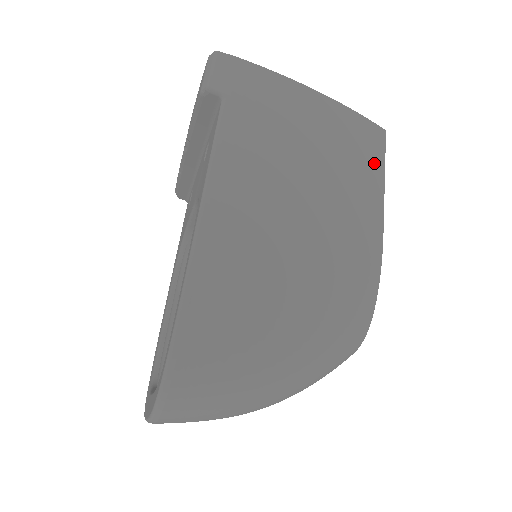
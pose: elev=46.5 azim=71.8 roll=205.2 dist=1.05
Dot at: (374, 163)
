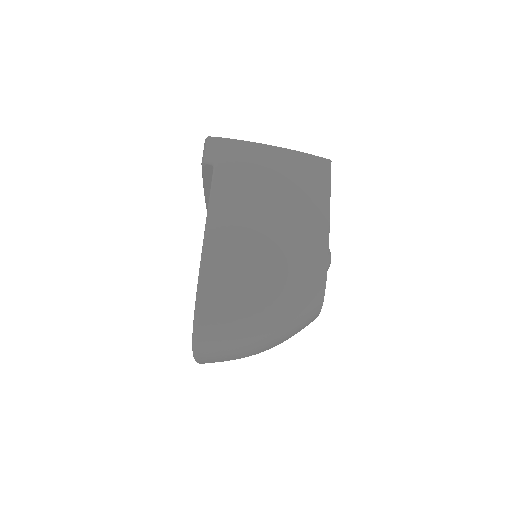
Dot at: (321, 185)
